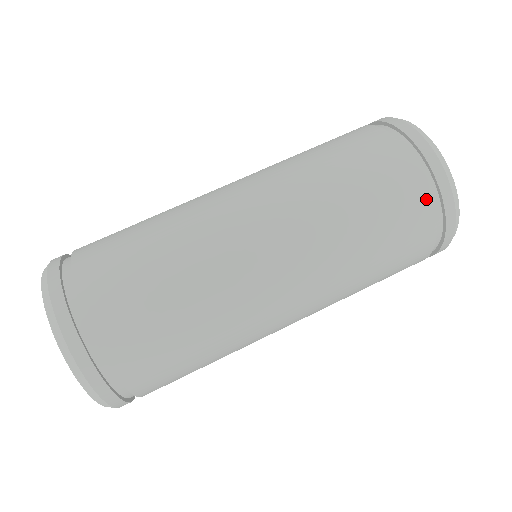
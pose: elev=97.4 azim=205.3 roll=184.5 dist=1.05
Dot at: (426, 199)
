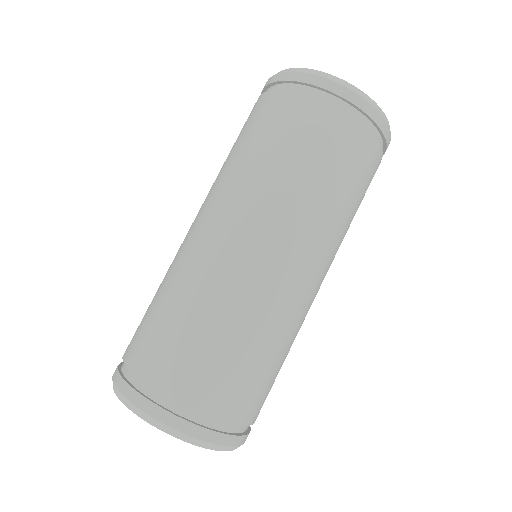
Dot at: (362, 130)
